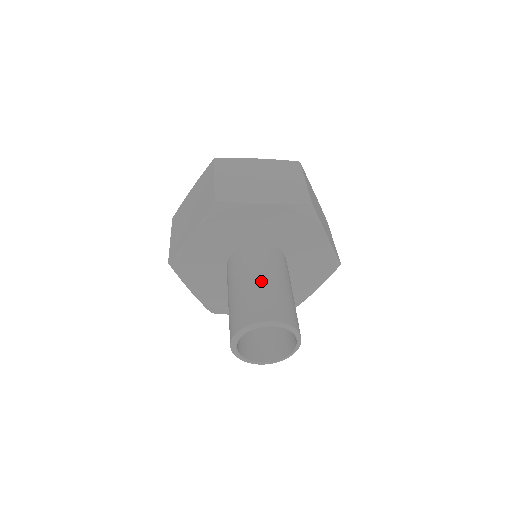
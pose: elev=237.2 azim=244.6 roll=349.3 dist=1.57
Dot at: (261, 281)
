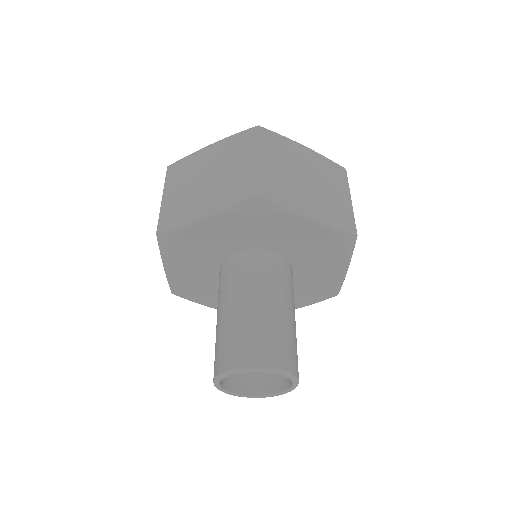
Dot at: (274, 309)
